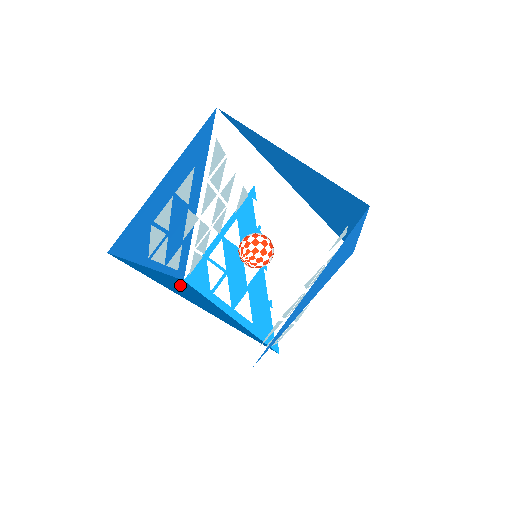
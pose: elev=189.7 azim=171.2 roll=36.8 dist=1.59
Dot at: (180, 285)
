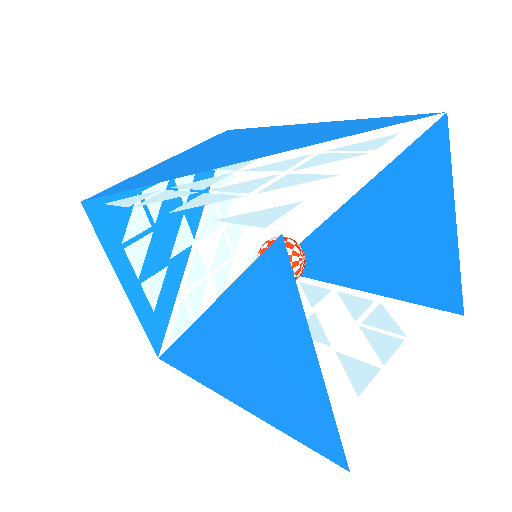
Dot at: occluded
